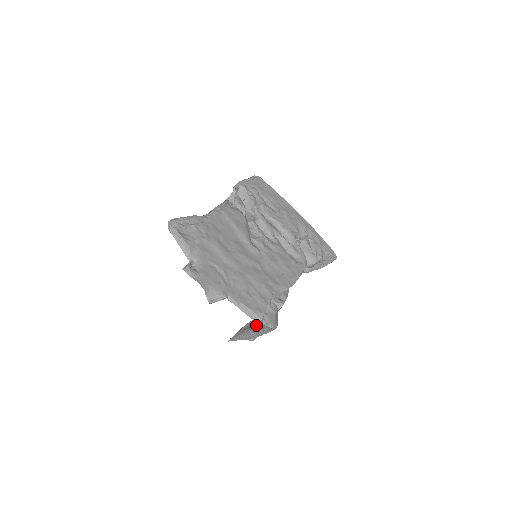
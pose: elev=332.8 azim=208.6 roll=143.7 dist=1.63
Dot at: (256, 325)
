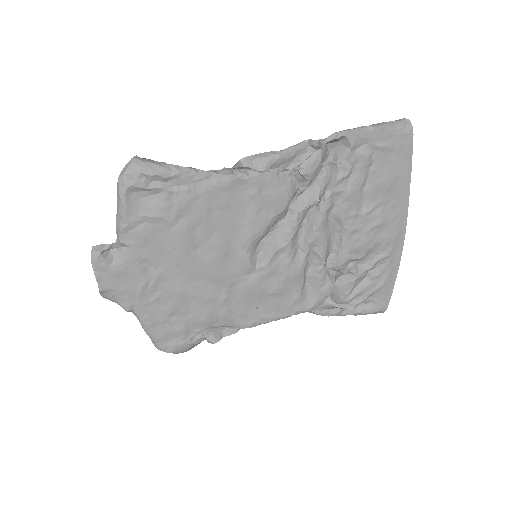
Dot at: occluded
